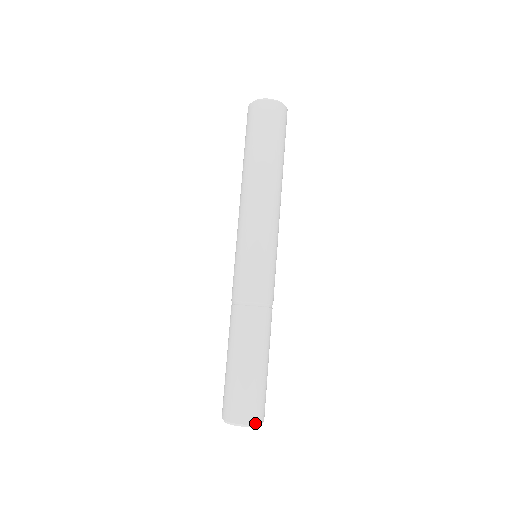
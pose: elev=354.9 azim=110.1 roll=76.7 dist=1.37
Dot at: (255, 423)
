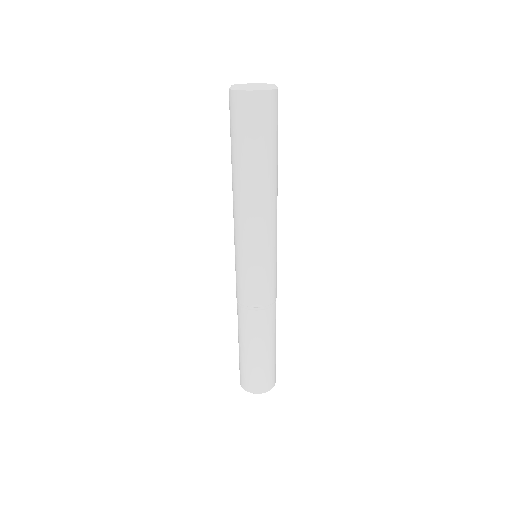
Dot at: (265, 392)
